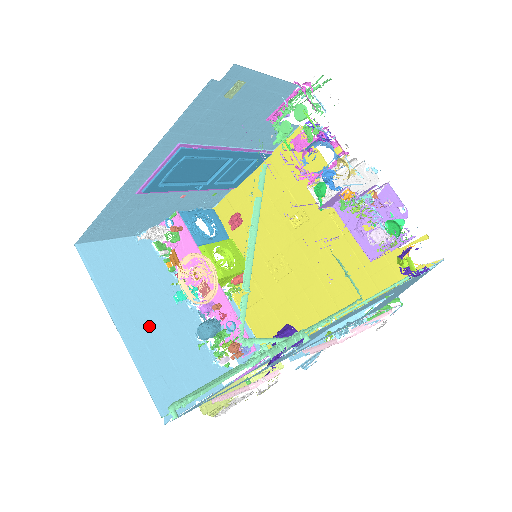
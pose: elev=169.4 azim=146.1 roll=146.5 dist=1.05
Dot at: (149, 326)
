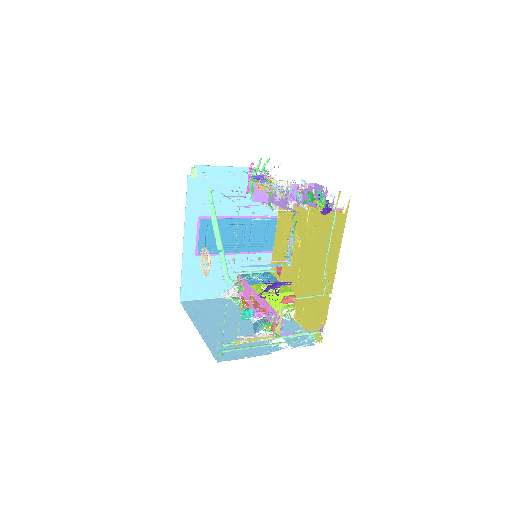
Dot at: (219, 328)
